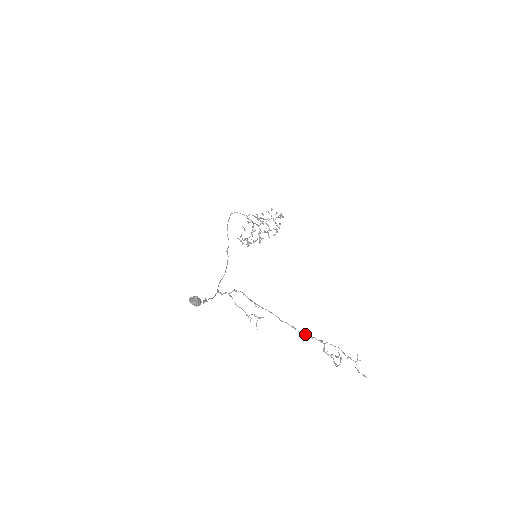
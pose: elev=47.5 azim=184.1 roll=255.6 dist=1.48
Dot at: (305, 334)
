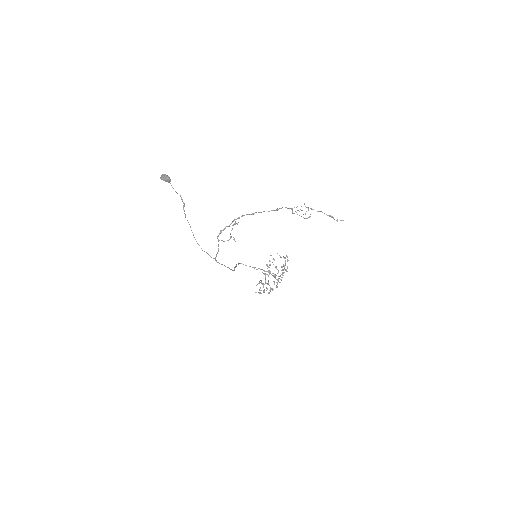
Dot at: (273, 210)
